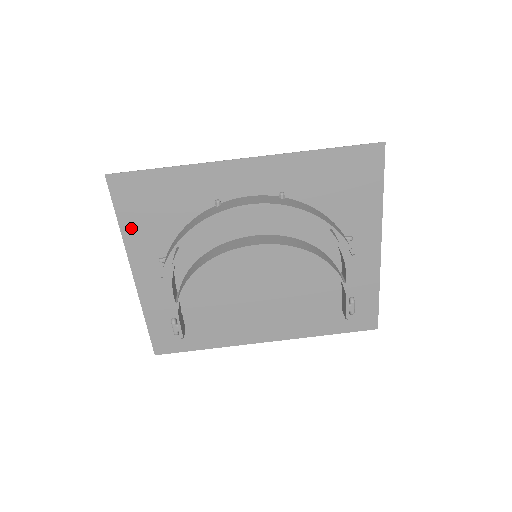
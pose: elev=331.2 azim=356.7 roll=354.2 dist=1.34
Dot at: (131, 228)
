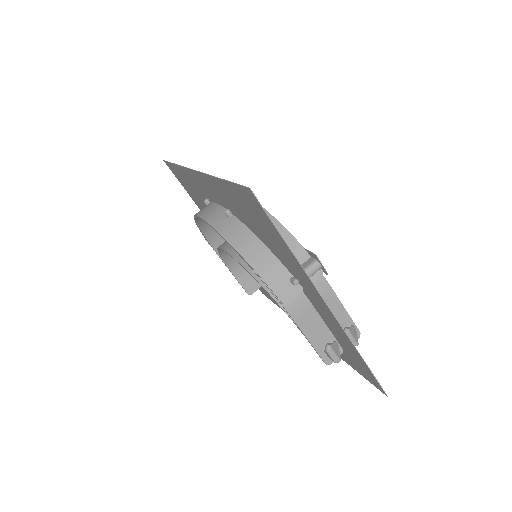
Dot at: (195, 200)
